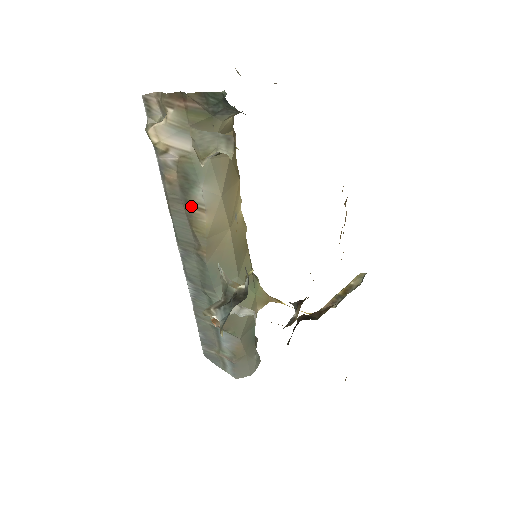
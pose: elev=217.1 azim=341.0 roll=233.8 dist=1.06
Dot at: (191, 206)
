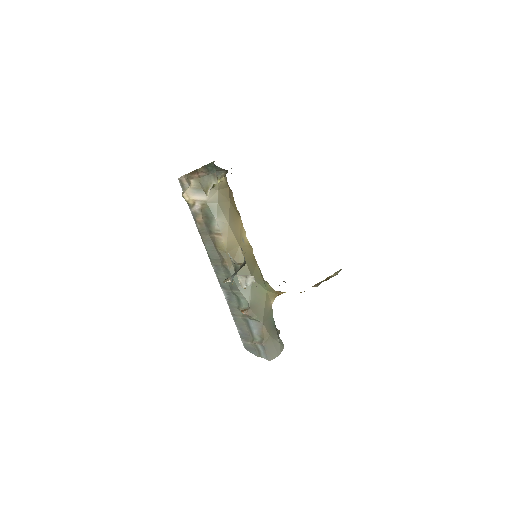
Dot at: (213, 233)
